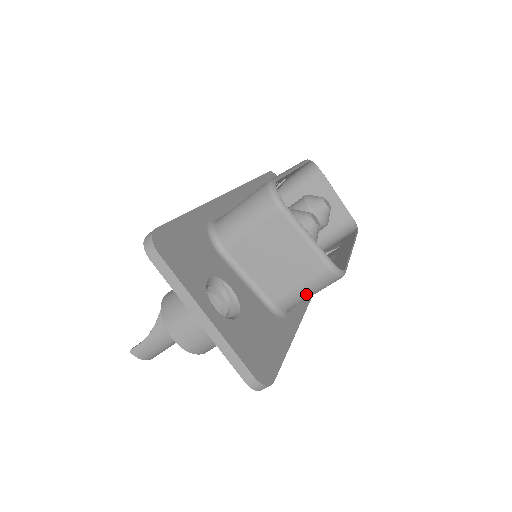
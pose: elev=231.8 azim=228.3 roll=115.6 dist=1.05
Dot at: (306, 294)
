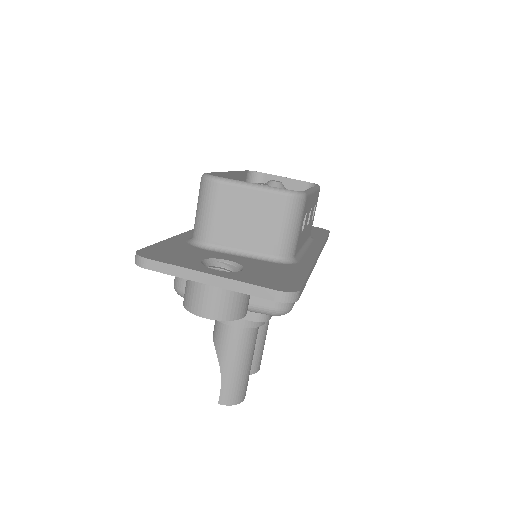
Dot at: (291, 230)
